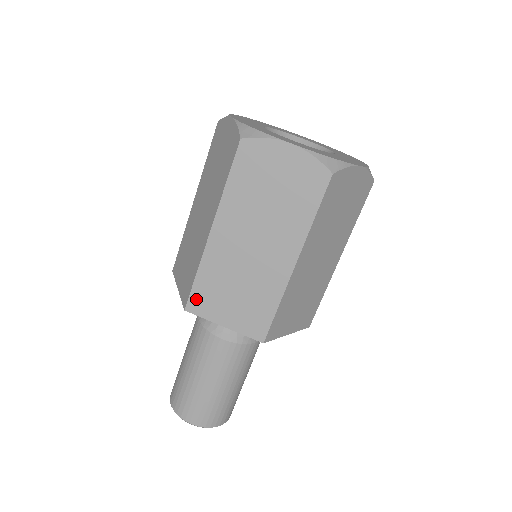
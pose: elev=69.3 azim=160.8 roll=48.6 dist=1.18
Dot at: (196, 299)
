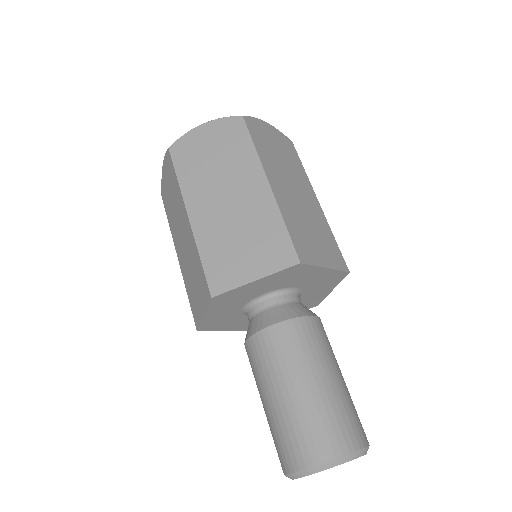
Dot at: (214, 278)
